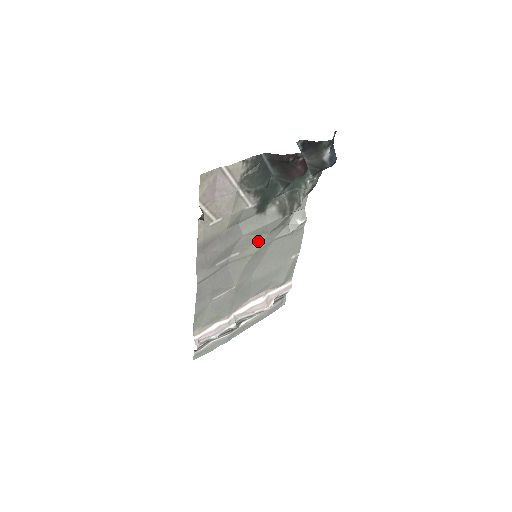
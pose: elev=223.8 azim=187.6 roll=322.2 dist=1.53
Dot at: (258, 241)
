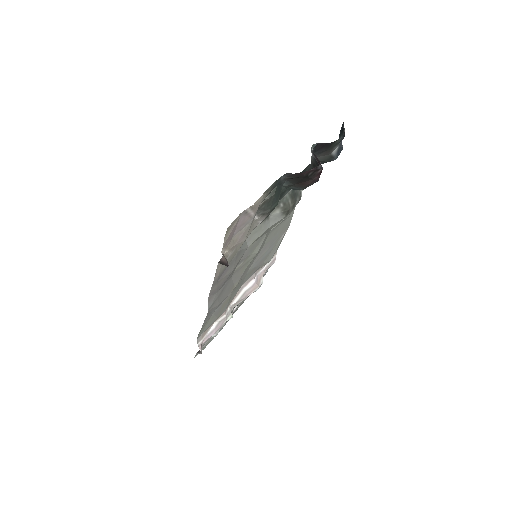
Dot at: (259, 243)
